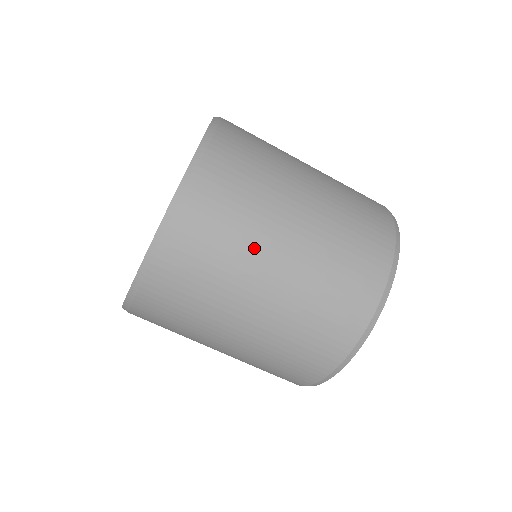
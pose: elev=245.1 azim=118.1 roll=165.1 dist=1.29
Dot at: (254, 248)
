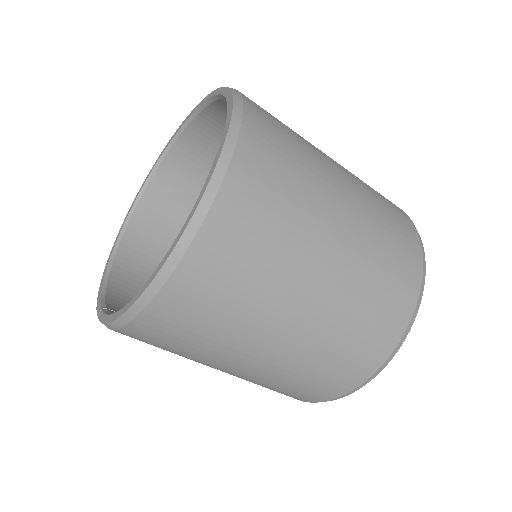
Dot at: (302, 241)
